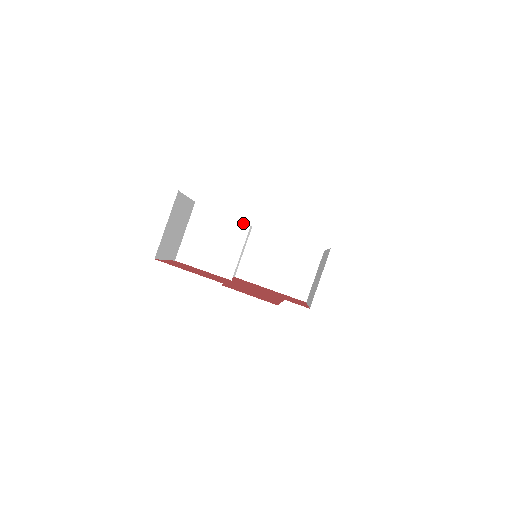
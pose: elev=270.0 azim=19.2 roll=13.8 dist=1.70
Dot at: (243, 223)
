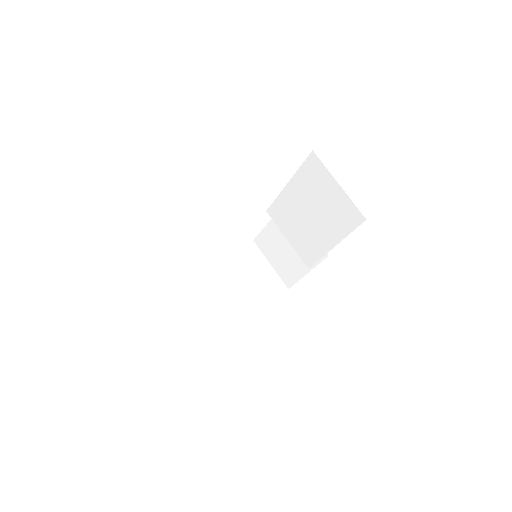
Dot at: (211, 245)
